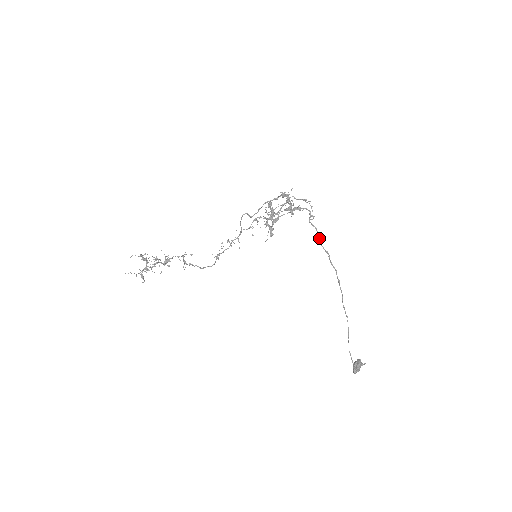
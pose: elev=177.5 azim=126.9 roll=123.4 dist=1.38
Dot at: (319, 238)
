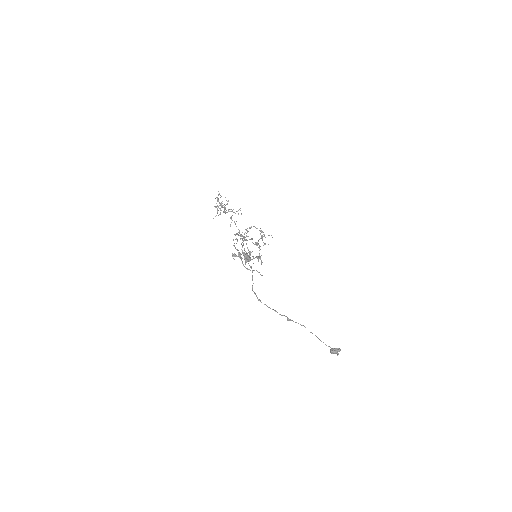
Dot at: (257, 297)
